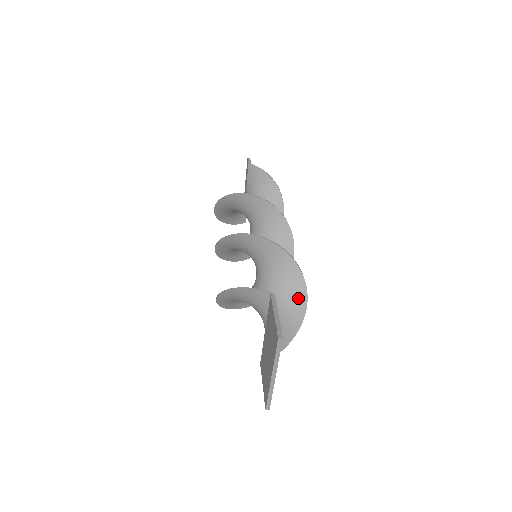
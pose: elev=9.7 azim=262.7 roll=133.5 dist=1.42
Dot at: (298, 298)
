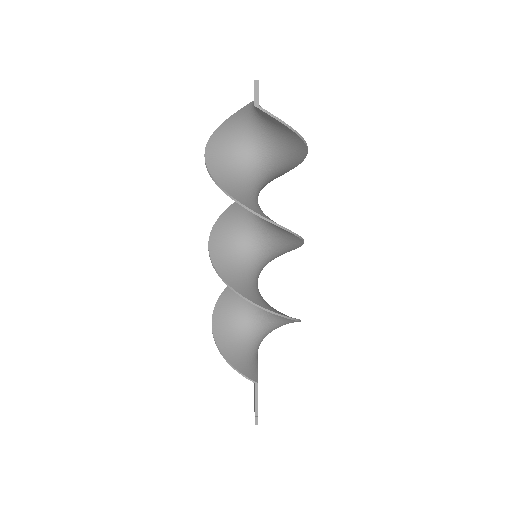
Dot at: occluded
